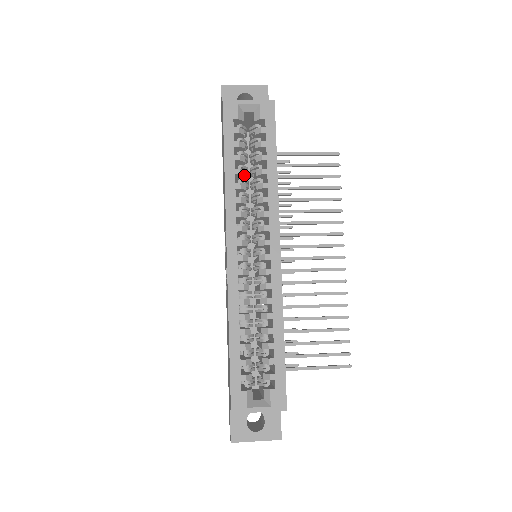
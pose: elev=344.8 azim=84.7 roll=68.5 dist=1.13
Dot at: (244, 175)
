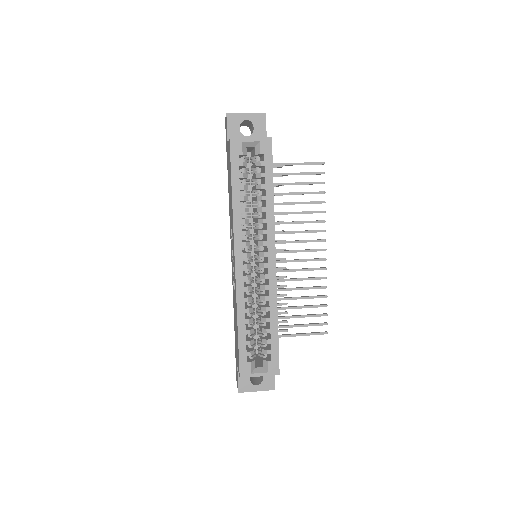
Dot at: (247, 200)
